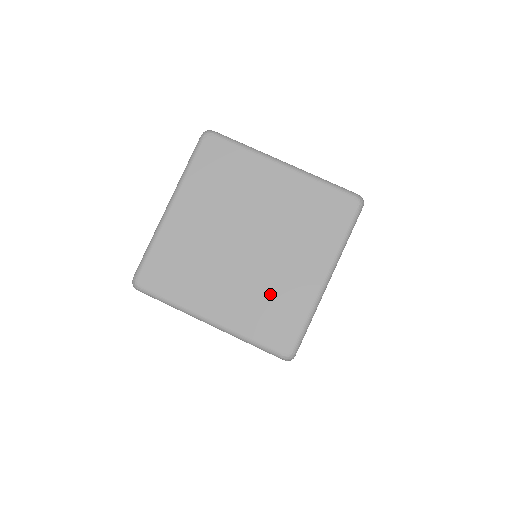
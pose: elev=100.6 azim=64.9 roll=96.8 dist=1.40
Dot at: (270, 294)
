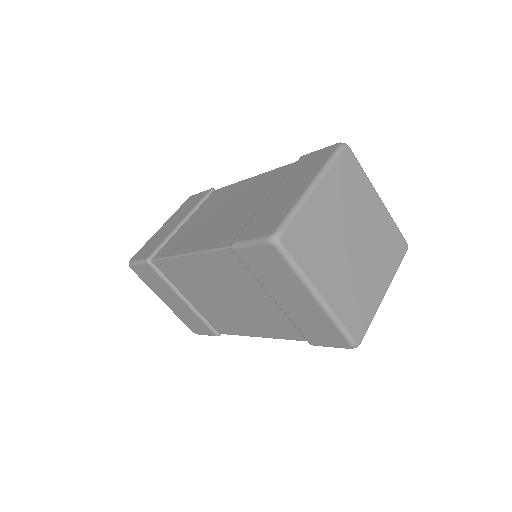
Dot at: (358, 290)
